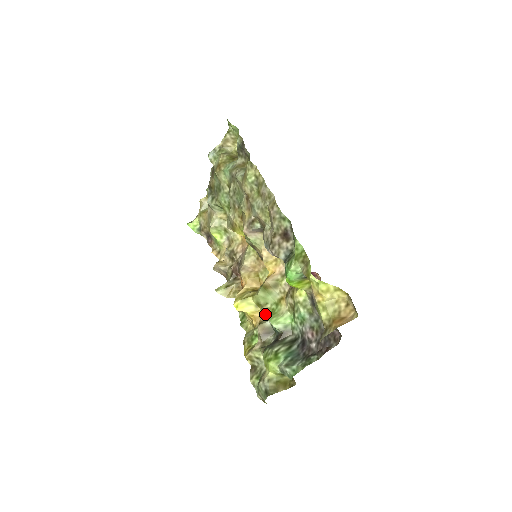
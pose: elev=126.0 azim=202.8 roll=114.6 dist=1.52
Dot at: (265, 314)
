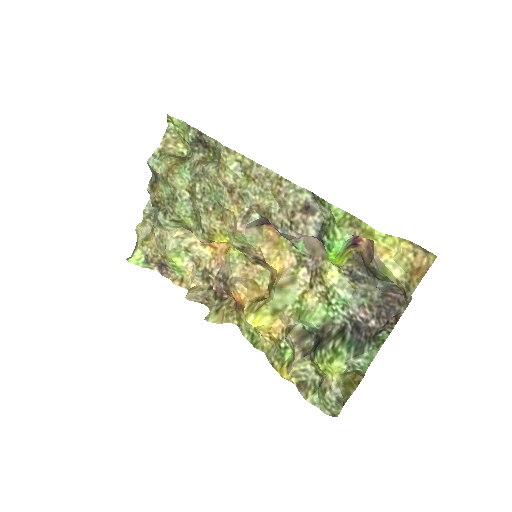
Dot at: (289, 318)
